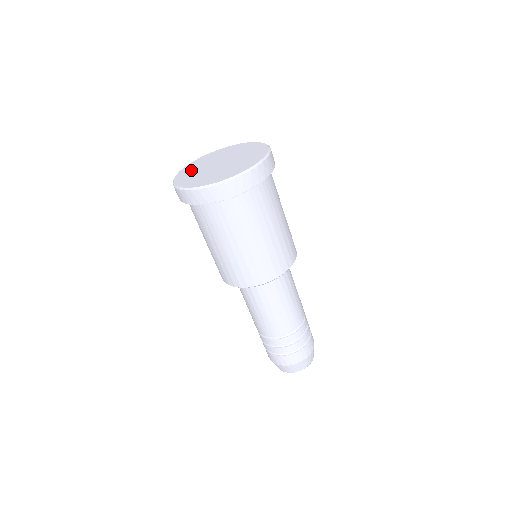
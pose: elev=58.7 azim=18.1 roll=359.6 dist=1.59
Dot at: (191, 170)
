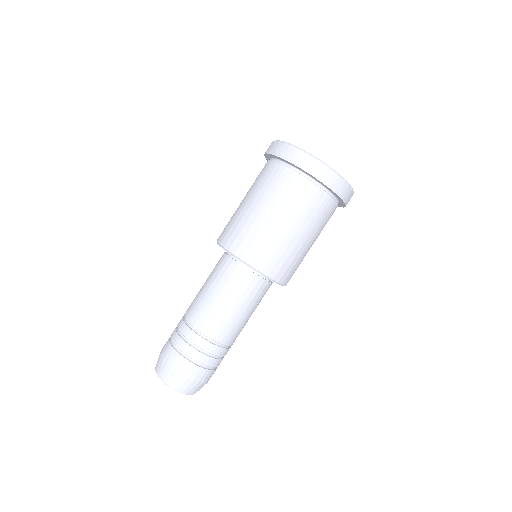
Dot at: occluded
